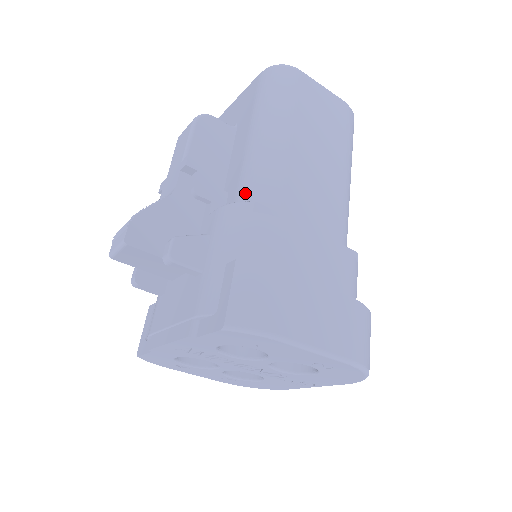
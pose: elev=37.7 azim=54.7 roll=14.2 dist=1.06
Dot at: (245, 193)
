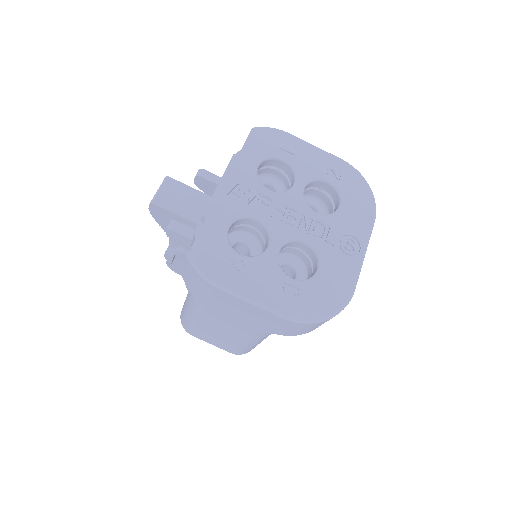
Dot at: occluded
